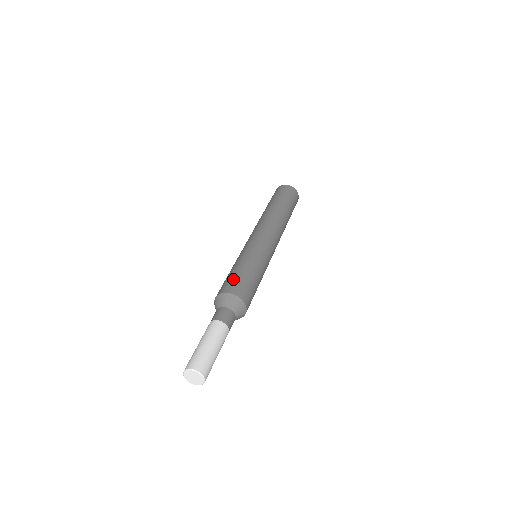
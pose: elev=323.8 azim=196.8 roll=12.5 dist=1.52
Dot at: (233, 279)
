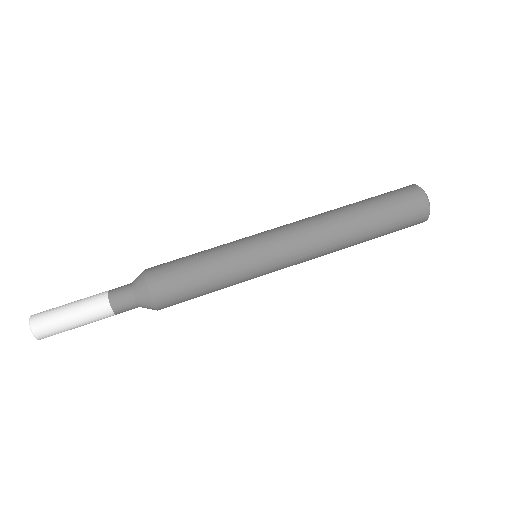
Dot at: (172, 266)
